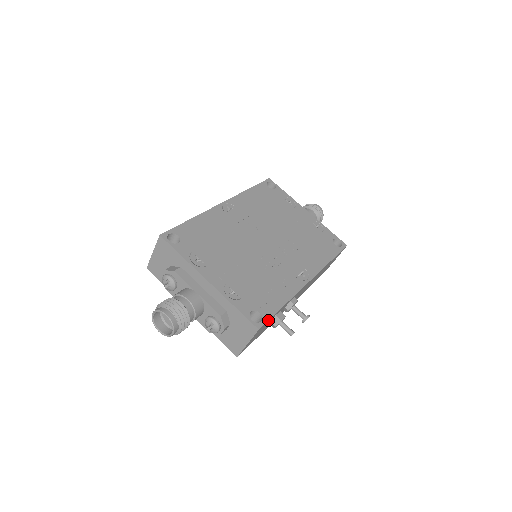
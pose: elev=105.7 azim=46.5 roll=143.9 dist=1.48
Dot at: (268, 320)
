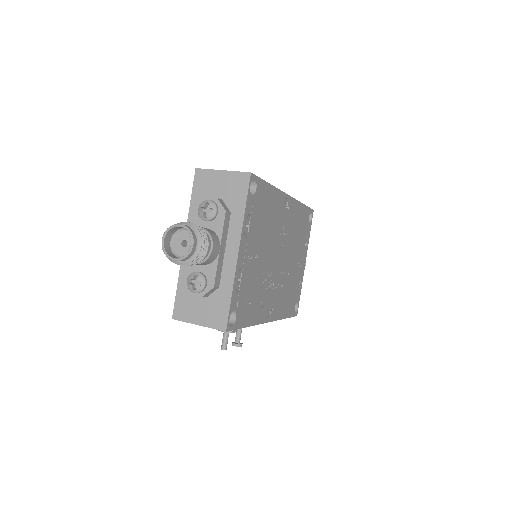
Dot at: (235, 329)
